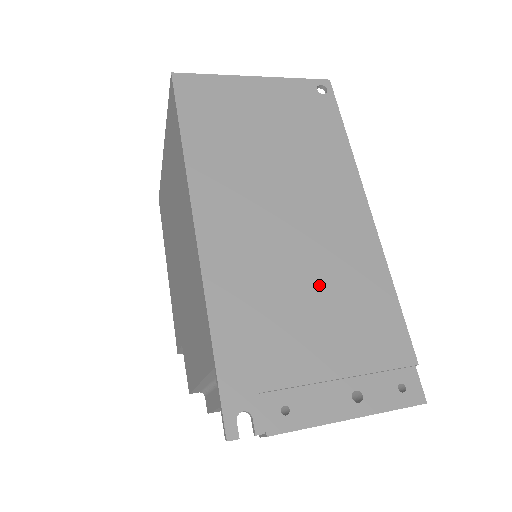
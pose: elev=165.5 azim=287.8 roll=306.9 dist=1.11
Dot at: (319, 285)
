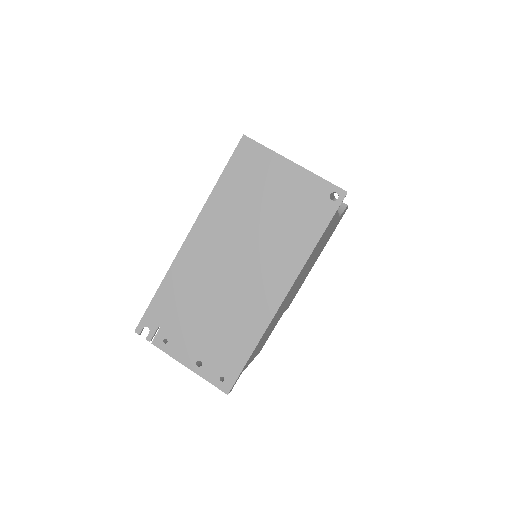
Dot at: (222, 306)
